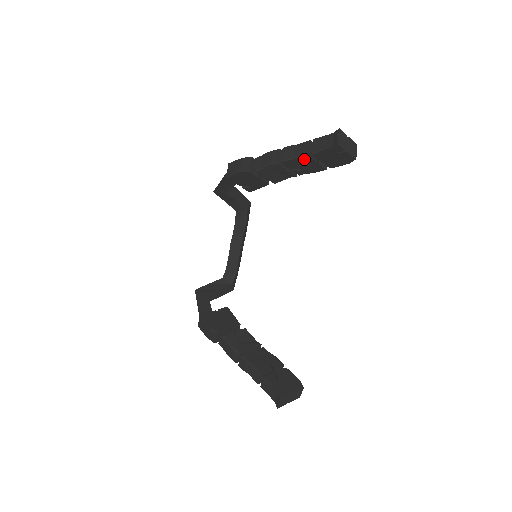
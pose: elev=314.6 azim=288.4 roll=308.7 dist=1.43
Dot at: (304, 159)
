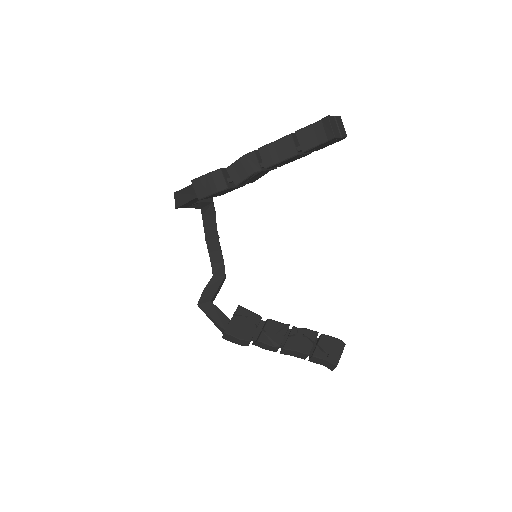
Dot at: (292, 158)
